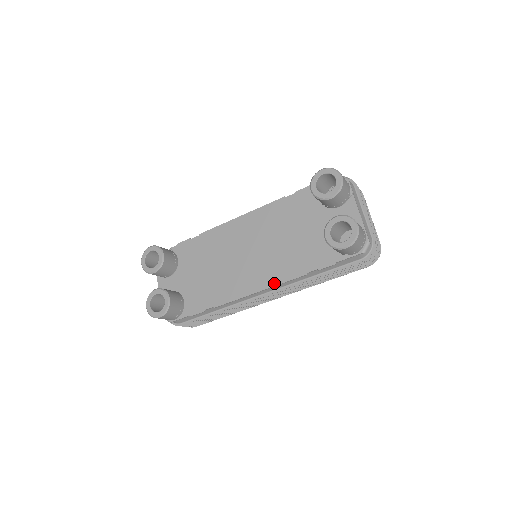
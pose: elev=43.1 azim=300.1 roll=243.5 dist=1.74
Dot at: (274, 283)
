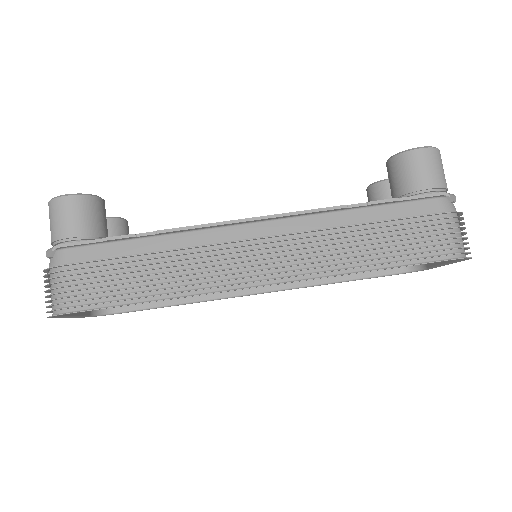
Dot at: (285, 214)
